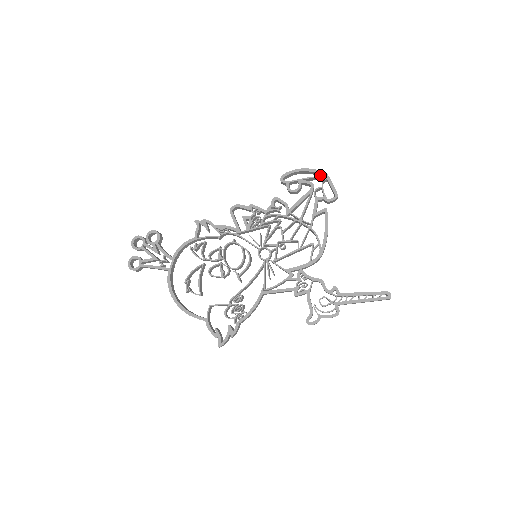
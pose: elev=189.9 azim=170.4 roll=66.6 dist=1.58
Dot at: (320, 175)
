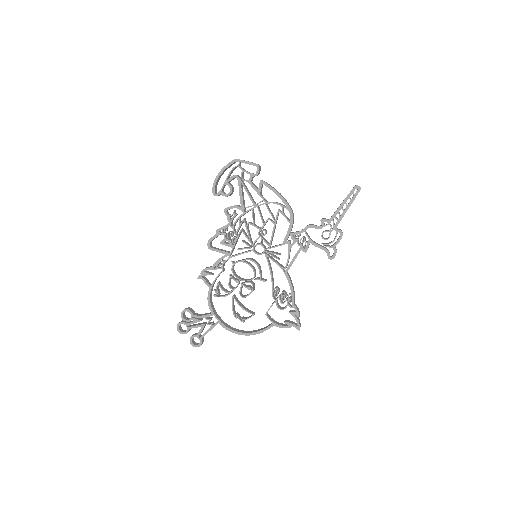
Dot at: occluded
